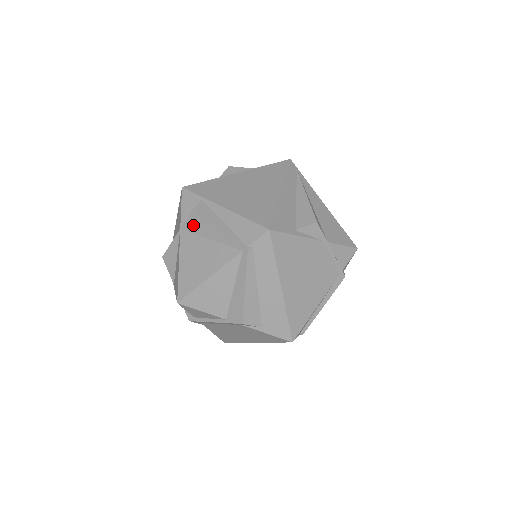
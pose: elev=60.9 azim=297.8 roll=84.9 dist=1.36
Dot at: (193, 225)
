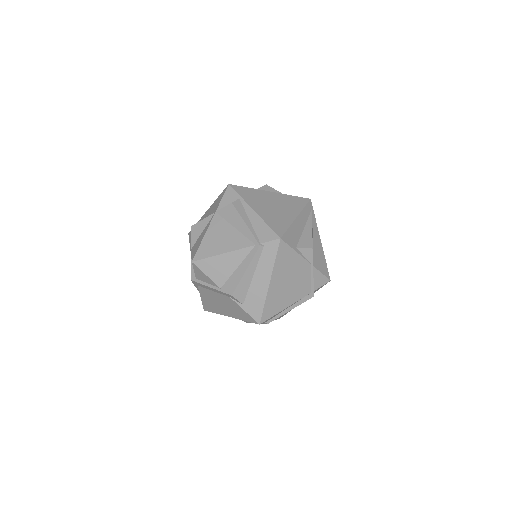
Dot at: (227, 213)
